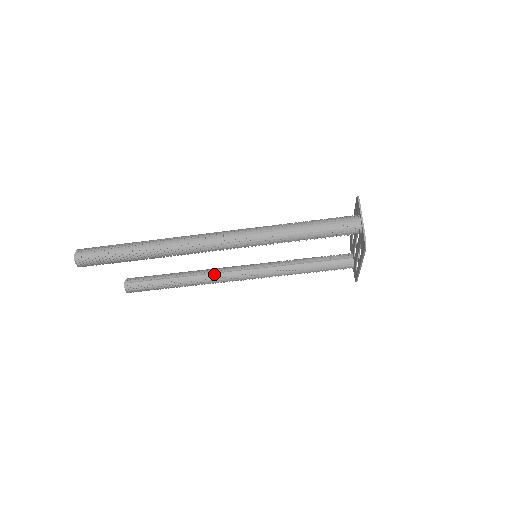
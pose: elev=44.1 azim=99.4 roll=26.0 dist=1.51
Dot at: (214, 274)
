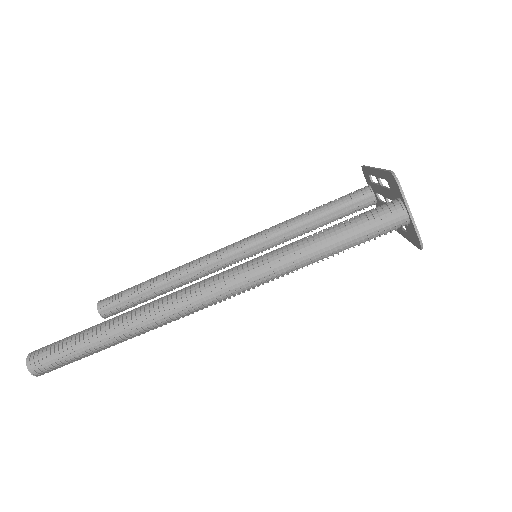
Dot at: (203, 269)
